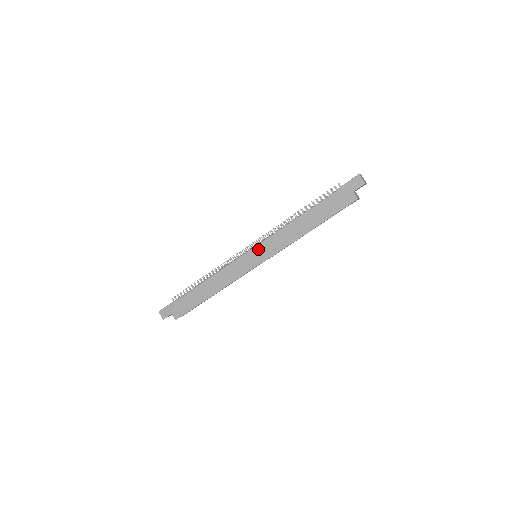
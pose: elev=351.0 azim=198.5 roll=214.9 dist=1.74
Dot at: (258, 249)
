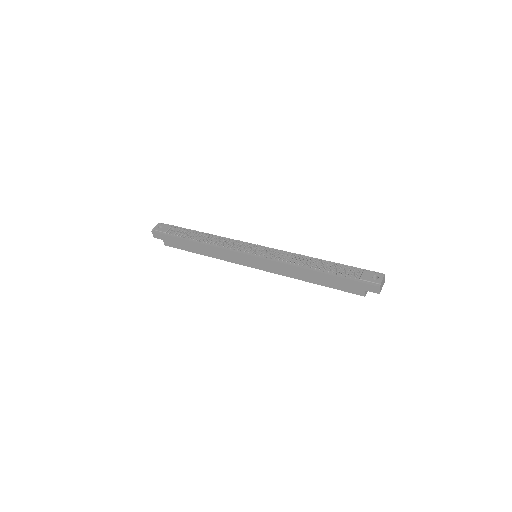
Dot at: (259, 260)
